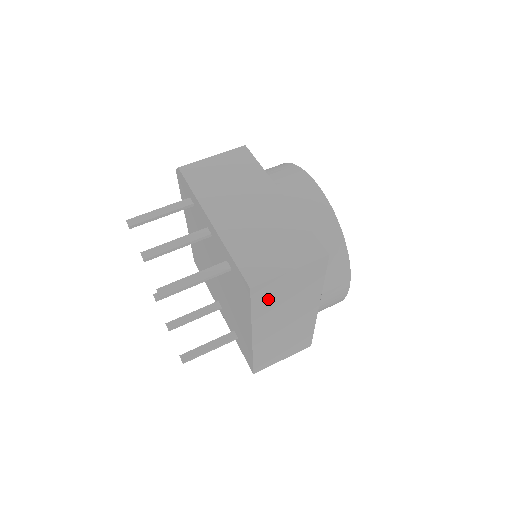
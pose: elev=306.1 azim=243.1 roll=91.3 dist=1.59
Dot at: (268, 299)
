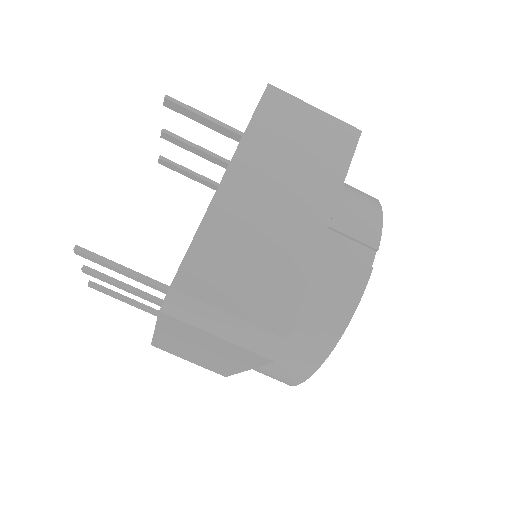
Dot at: occluded
